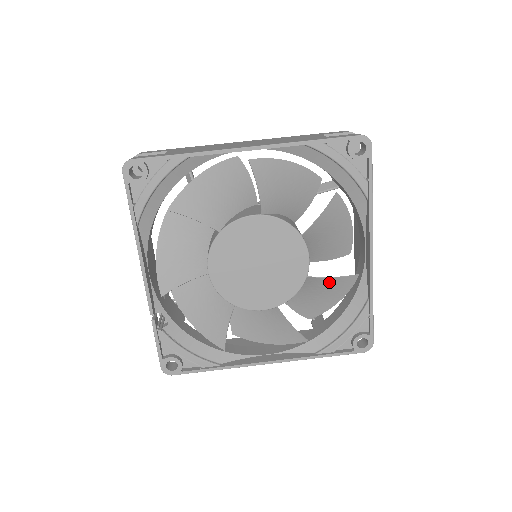
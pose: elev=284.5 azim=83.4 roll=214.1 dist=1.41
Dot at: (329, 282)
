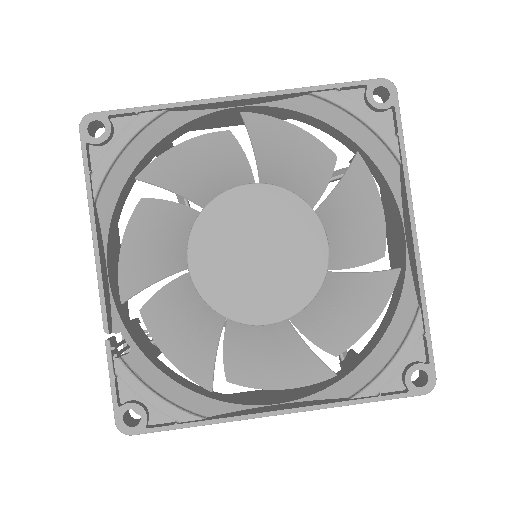
Dot at: (359, 282)
